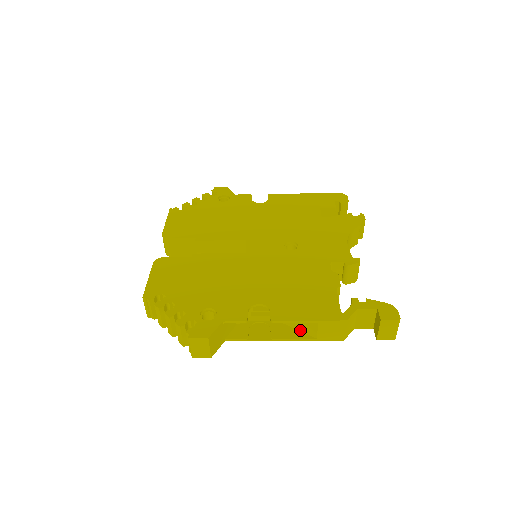
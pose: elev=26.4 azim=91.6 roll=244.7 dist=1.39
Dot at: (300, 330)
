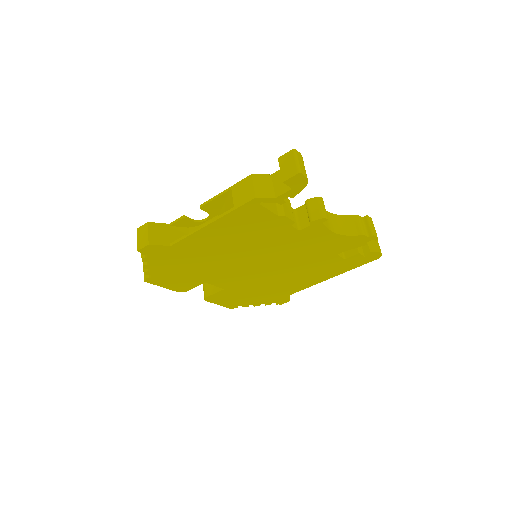
Dot at: occluded
